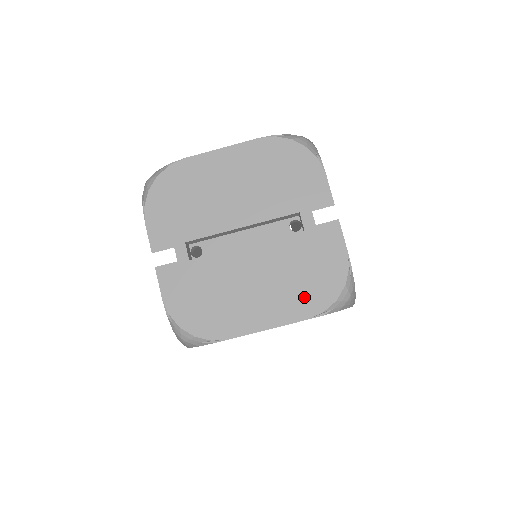
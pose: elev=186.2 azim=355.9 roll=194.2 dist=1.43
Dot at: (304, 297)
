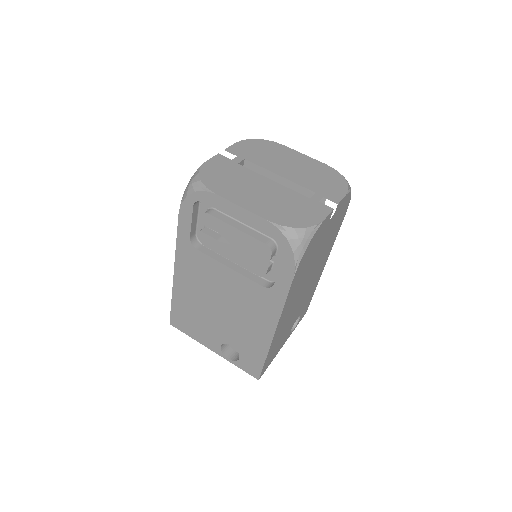
Dot at: (278, 214)
